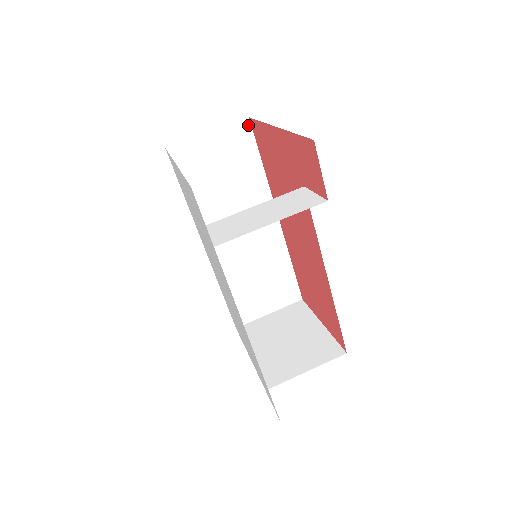
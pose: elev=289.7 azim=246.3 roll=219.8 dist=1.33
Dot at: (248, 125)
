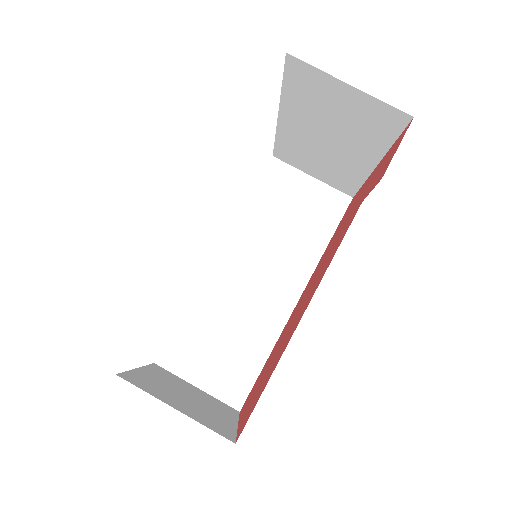
Dot at: (347, 202)
